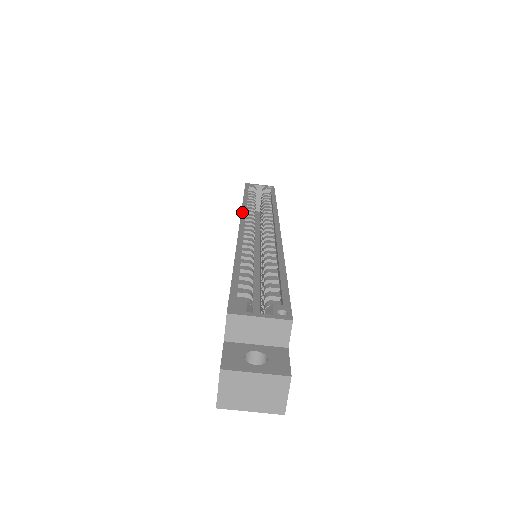
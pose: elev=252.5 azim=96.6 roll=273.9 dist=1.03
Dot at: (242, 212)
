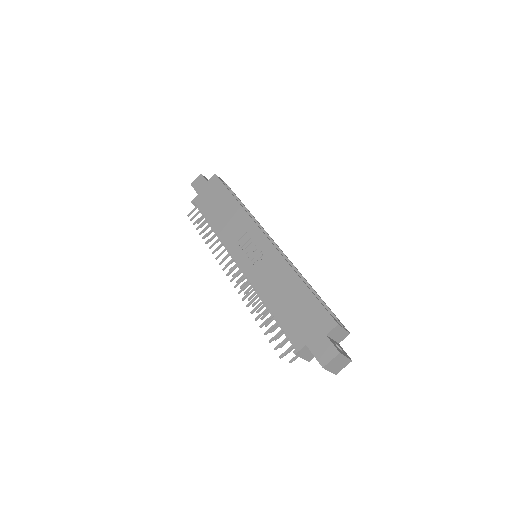
Dot at: (254, 221)
